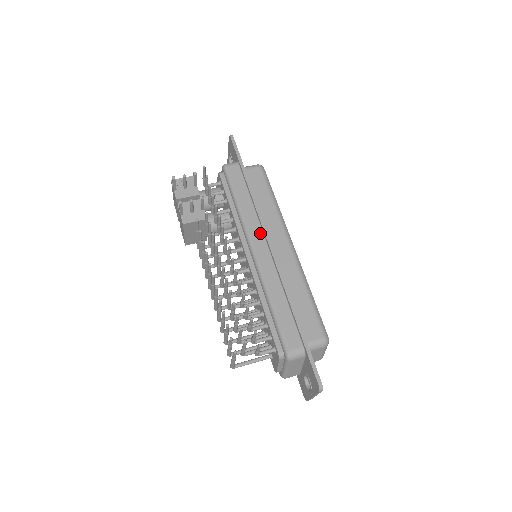
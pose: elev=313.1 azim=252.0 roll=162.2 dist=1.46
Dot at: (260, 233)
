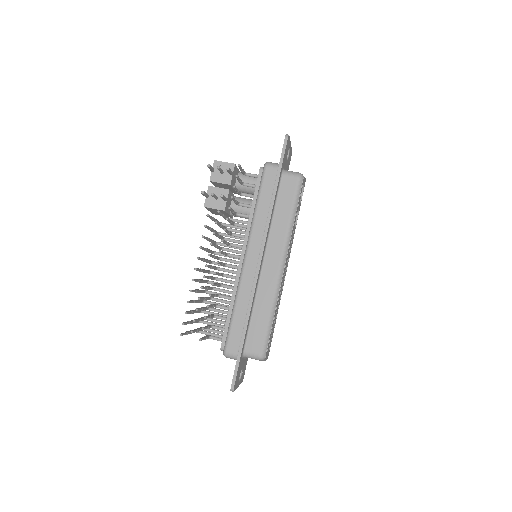
Dot at: (259, 245)
